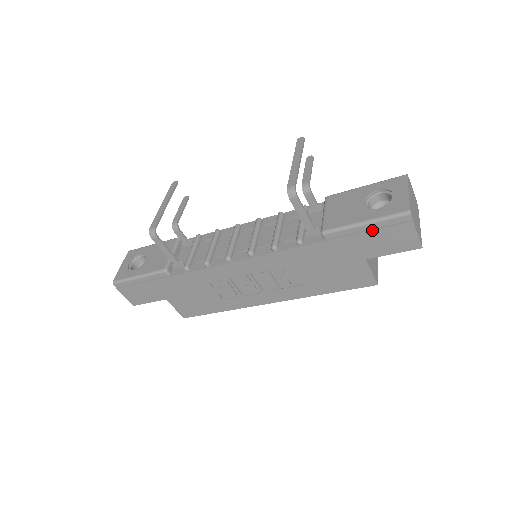
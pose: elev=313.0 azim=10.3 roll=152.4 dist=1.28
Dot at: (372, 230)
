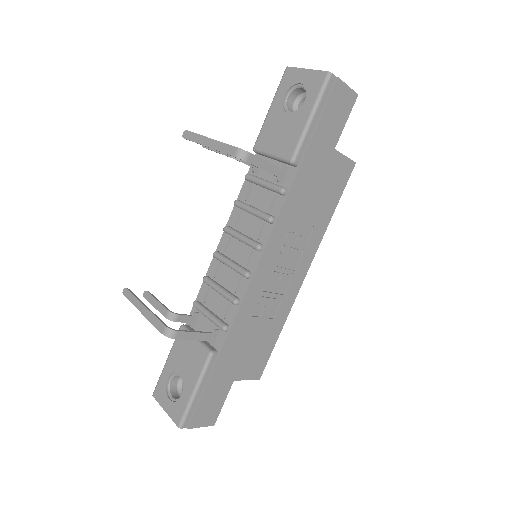
Dot at: (320, 117)
